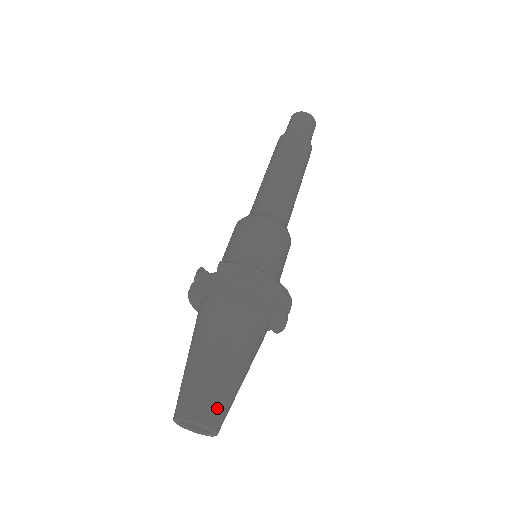
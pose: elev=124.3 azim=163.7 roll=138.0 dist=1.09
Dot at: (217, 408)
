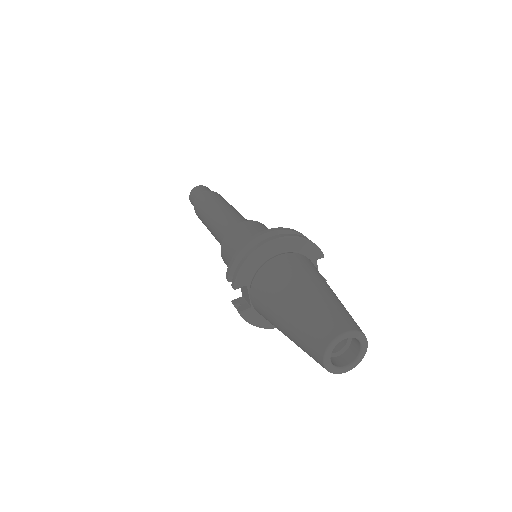
Dot at: (330, 320)
